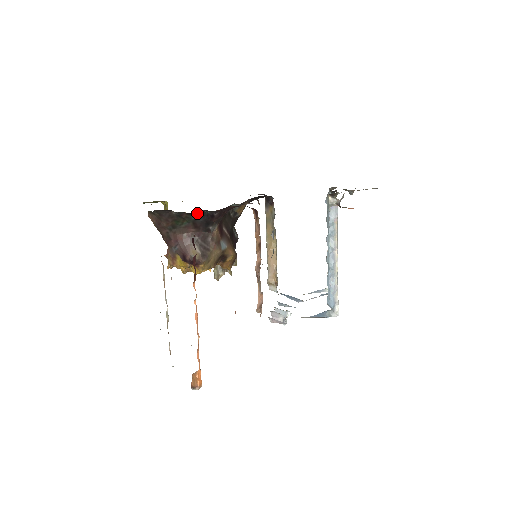
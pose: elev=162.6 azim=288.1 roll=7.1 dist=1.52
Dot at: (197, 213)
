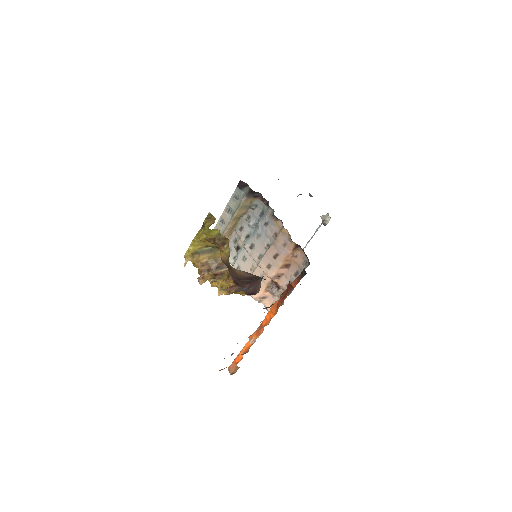
Dot at: occluded
